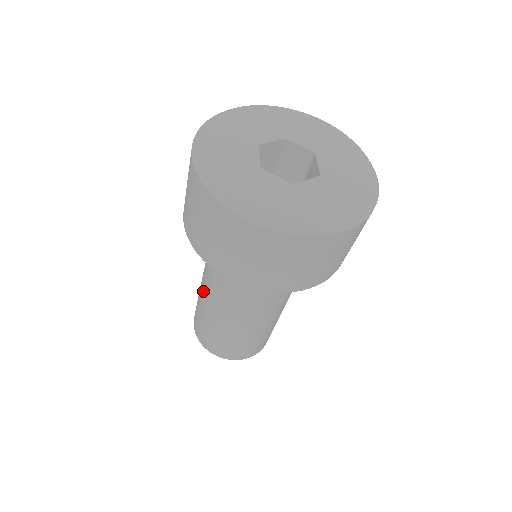
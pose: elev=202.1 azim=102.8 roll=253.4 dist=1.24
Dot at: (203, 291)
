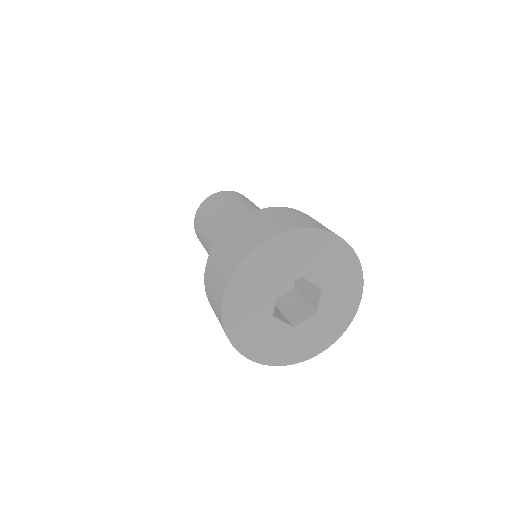
Dot at: (208, 250)
